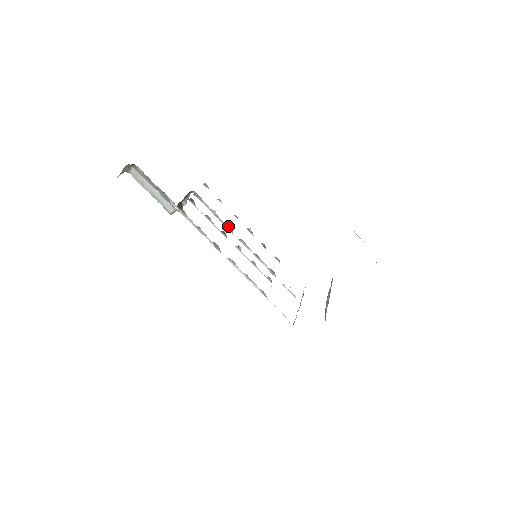
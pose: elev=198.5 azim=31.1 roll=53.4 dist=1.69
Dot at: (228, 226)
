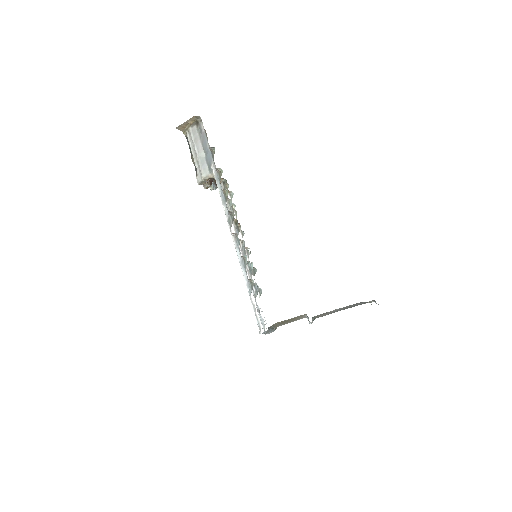
Dot at: (239, 226)
